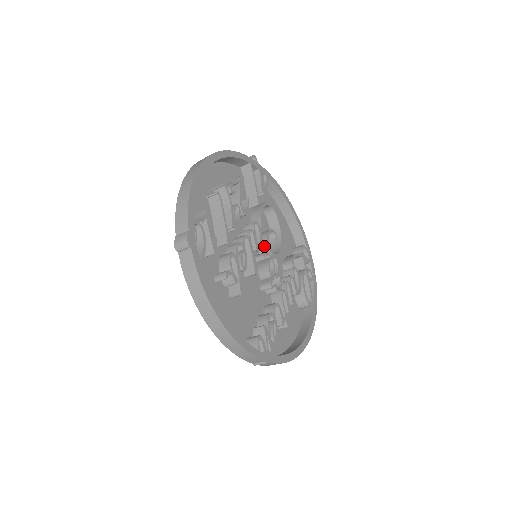
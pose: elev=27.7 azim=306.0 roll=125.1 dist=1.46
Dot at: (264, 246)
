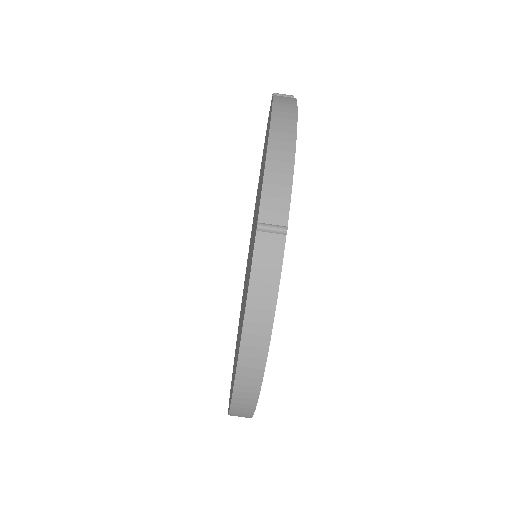
Dot at: occluded
